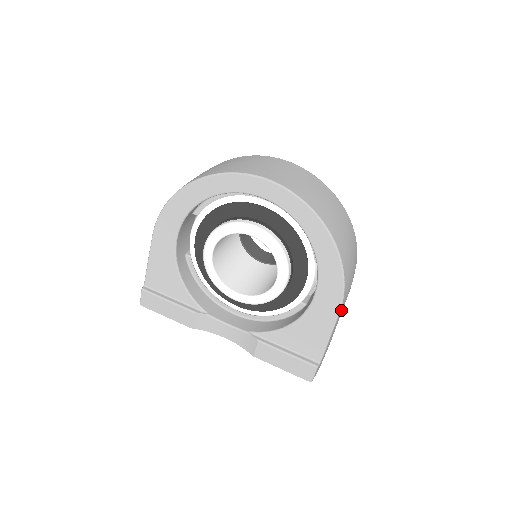
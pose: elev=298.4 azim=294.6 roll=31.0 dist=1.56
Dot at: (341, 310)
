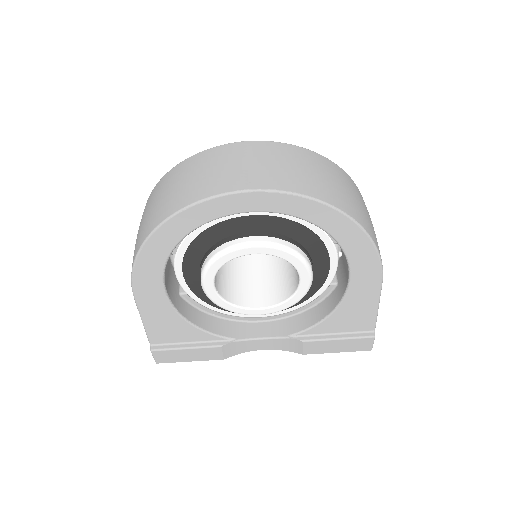
Dot at: occluded
